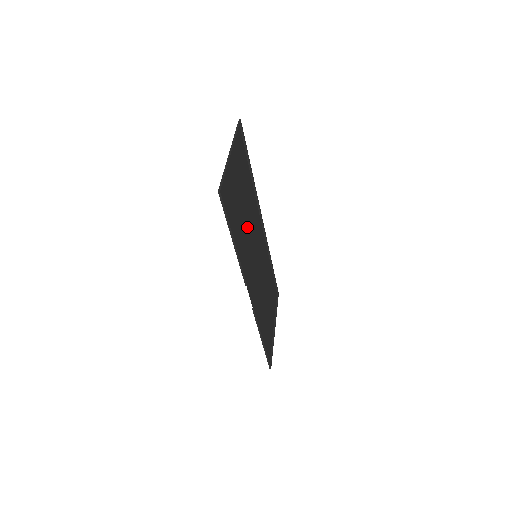
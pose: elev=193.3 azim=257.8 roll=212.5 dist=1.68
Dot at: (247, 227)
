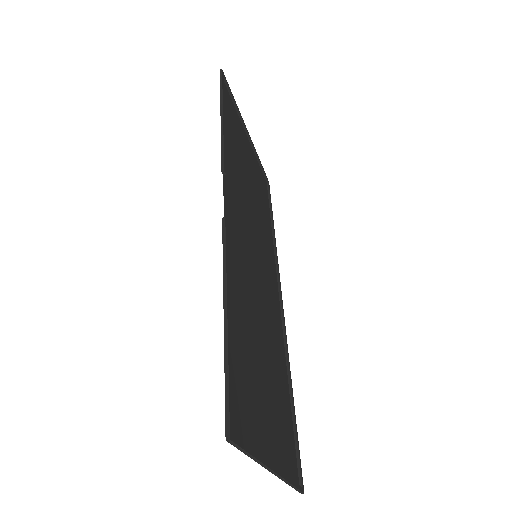
Dot at: (250, 203)
